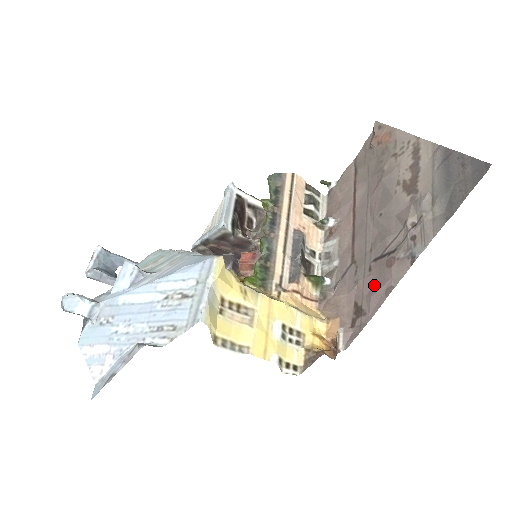
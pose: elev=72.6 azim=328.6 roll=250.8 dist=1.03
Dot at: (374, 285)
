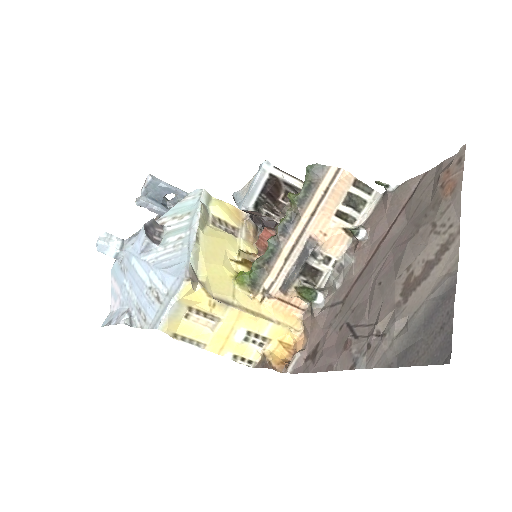
Dot at: (331, 347)
